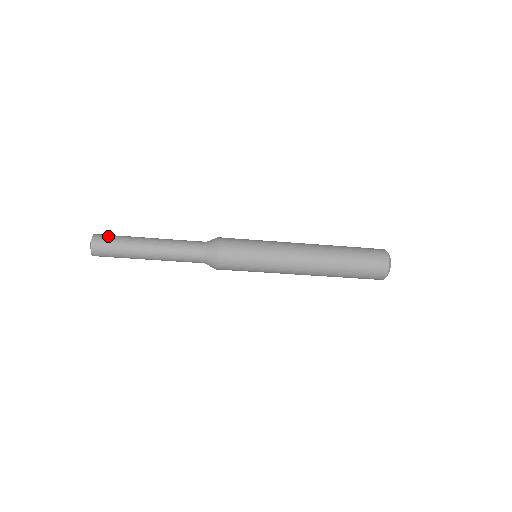
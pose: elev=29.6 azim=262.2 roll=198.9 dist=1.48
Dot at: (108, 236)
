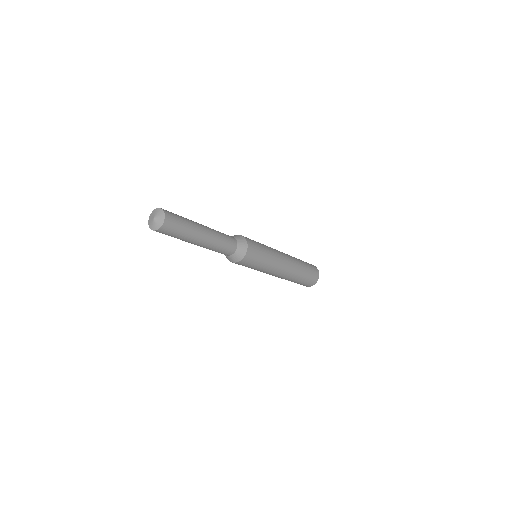
Dot at: (173, 213)
